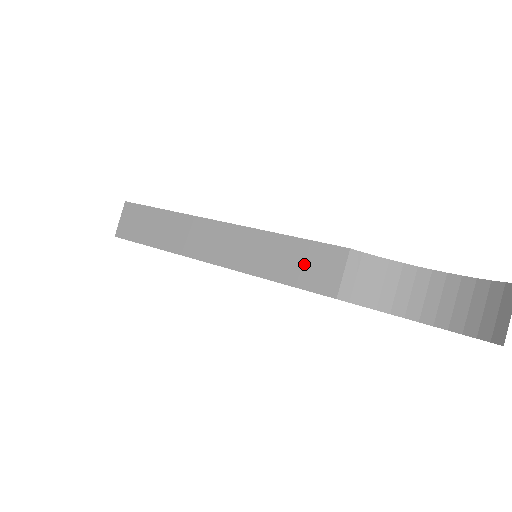
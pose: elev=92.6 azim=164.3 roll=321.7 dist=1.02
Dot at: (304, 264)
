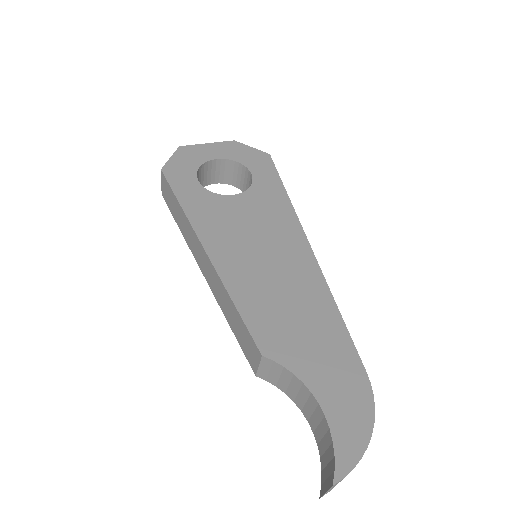
Dot at: (242, 336)
